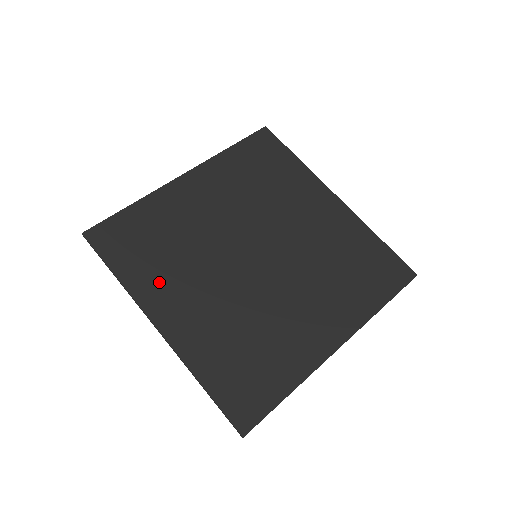
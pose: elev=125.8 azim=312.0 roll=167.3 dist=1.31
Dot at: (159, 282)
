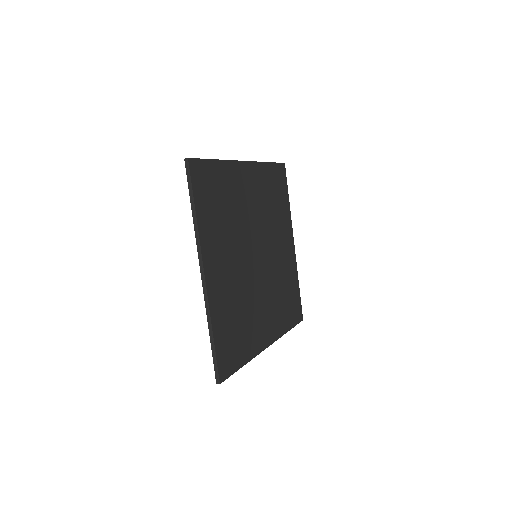
Dot at: (254, 334)
